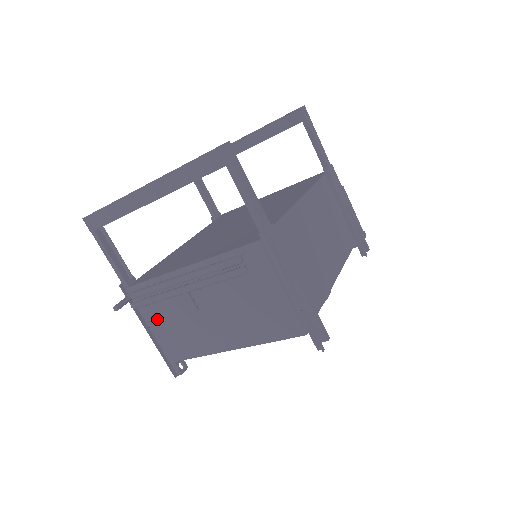
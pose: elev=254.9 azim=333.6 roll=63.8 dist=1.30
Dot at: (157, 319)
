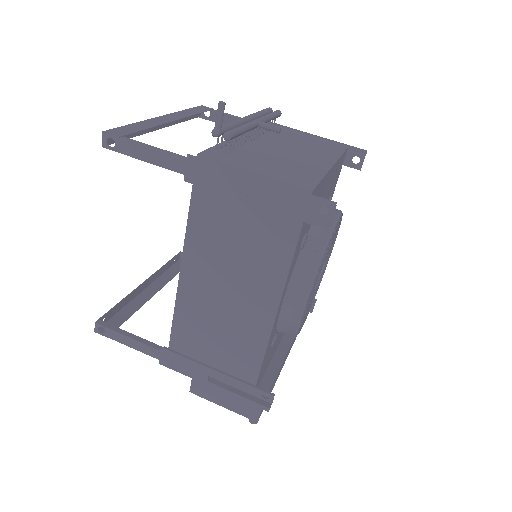
Dot at: (254, 165)
